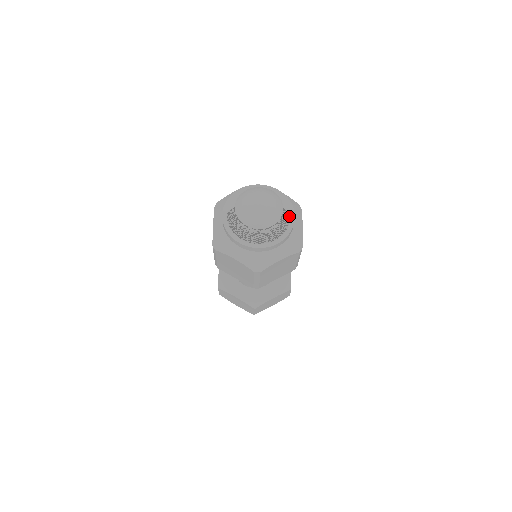
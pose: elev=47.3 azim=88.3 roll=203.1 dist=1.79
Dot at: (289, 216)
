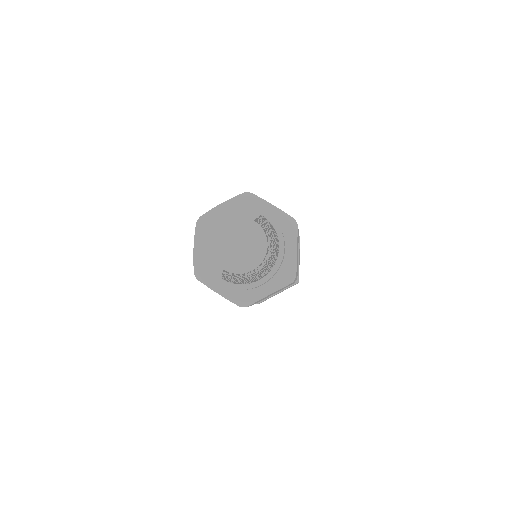
Dot at: (262, 217)
